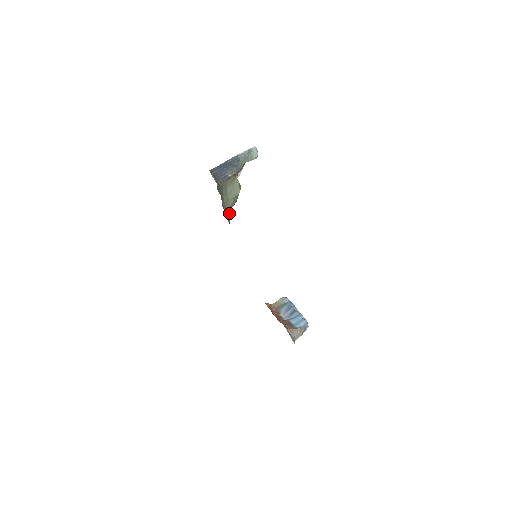
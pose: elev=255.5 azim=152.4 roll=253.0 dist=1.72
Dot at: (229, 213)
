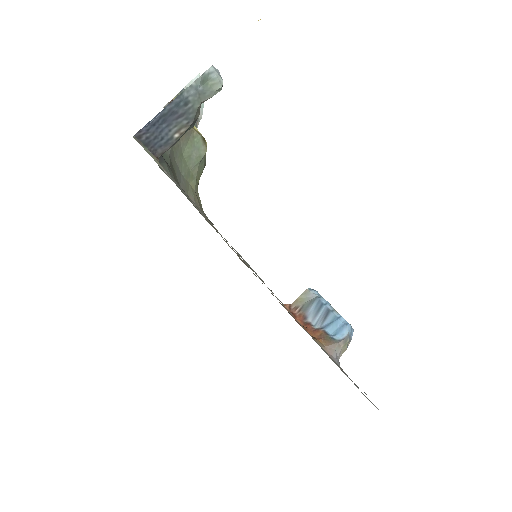
Dot at: (196, 190)
